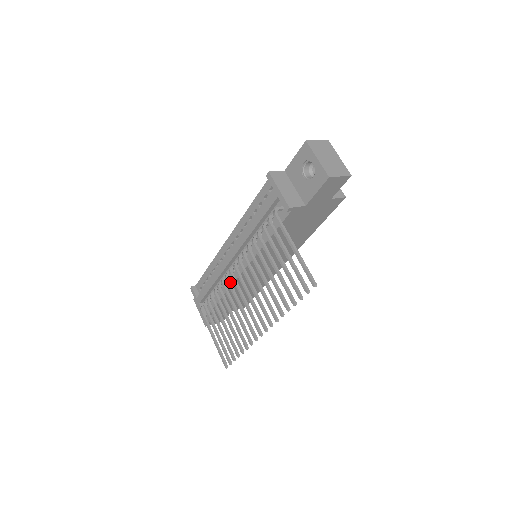
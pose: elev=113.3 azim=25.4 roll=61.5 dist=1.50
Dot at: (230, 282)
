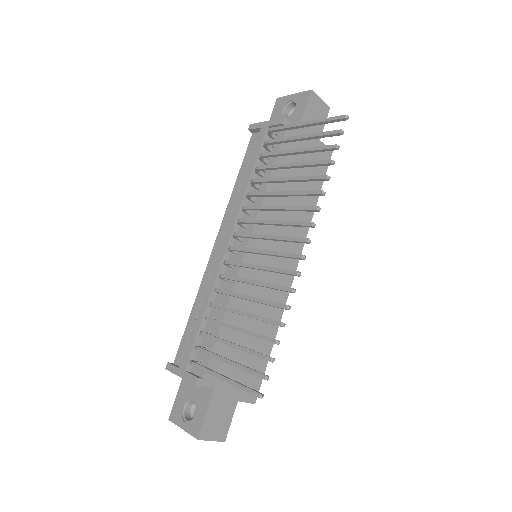
Dot at: (233, 261)
